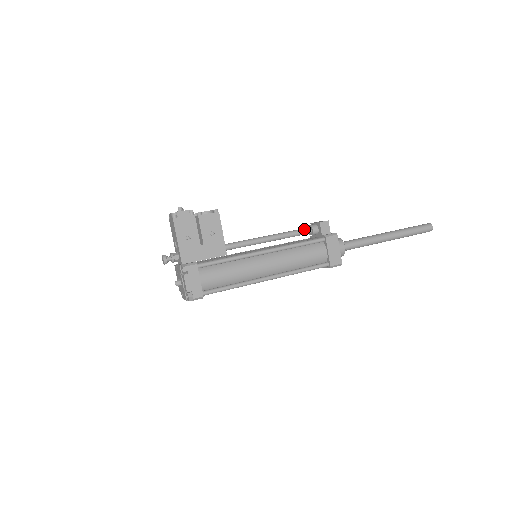
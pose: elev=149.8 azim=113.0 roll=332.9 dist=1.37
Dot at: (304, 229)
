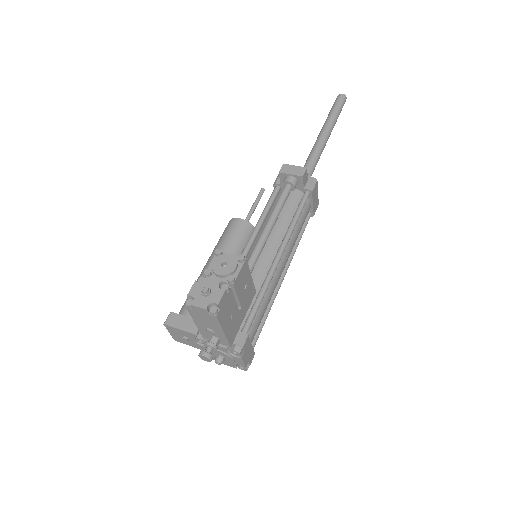
Dot at: (287, 192)
